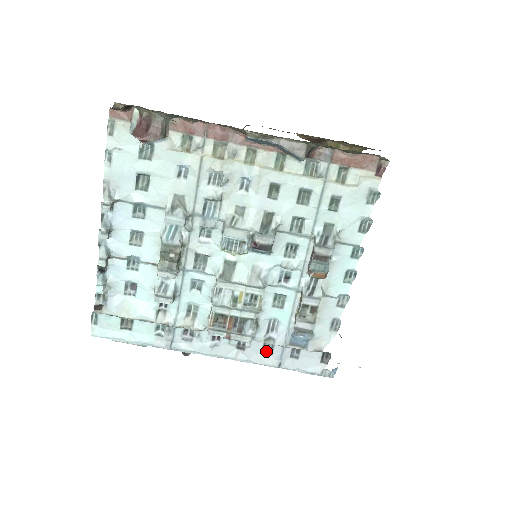
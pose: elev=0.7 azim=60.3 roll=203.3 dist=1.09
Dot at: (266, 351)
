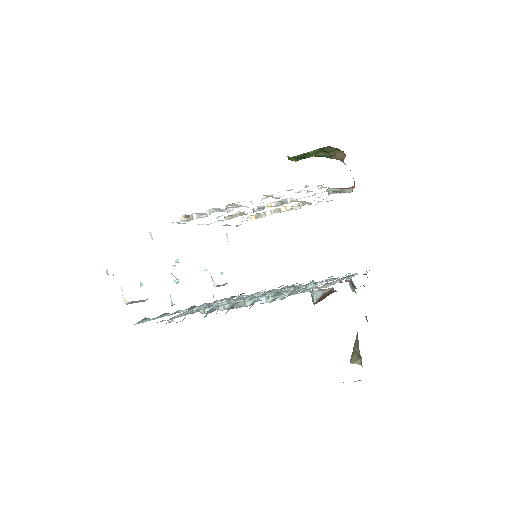
Dot at: (220, 300)
